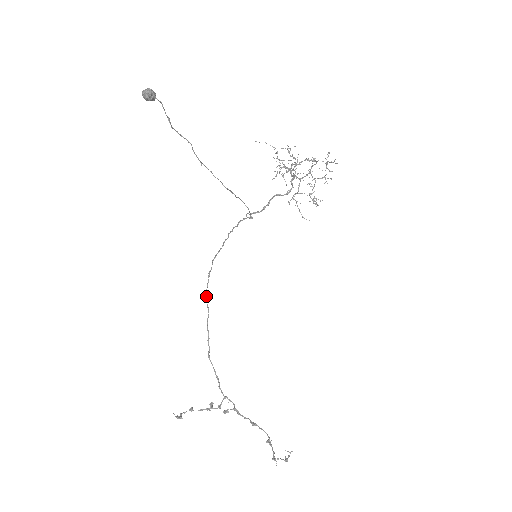
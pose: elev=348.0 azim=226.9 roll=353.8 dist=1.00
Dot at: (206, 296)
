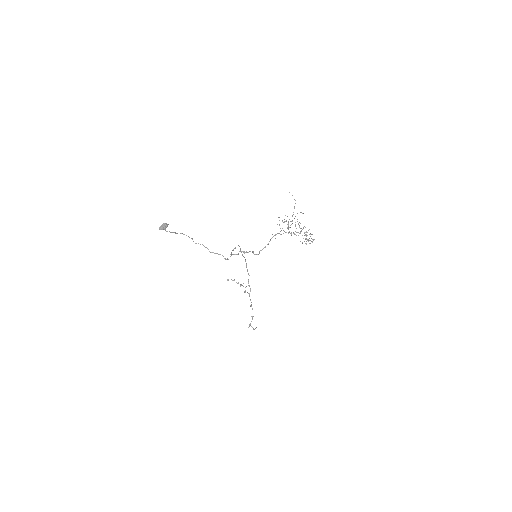
Dot at: (240, 250)
